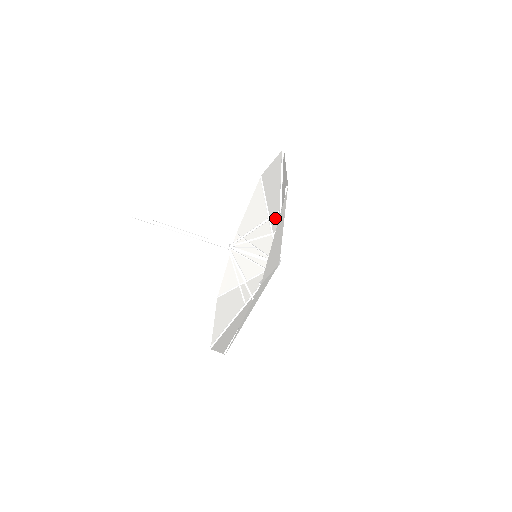
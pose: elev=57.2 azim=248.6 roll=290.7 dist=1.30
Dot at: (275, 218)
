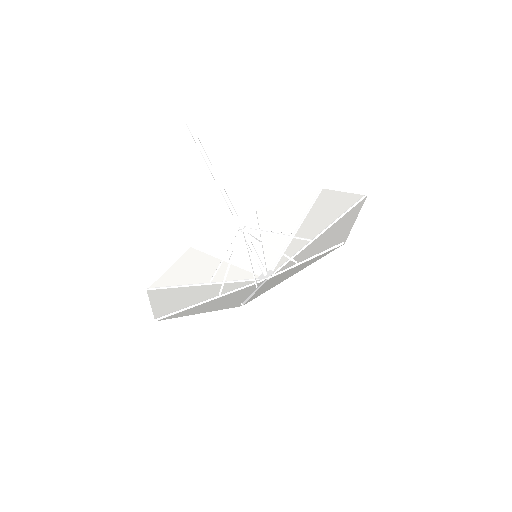
Dot at: (276, 241)
